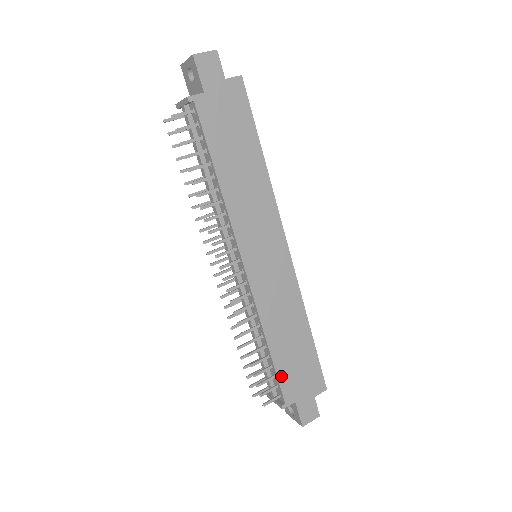
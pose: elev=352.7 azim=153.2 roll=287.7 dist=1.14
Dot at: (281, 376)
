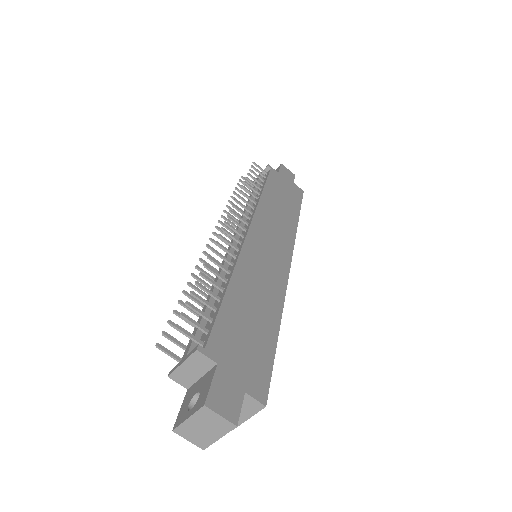
Dot at: (221, 320)
